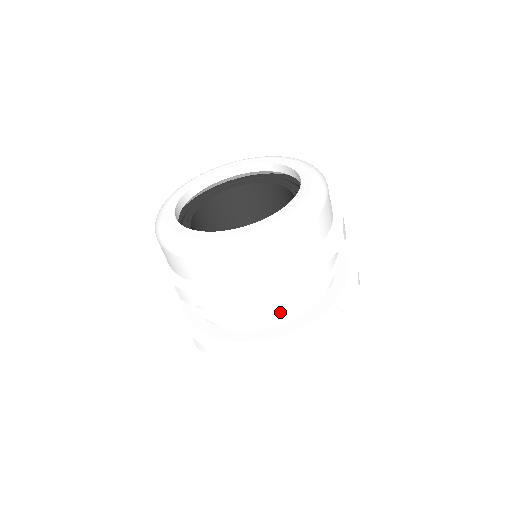
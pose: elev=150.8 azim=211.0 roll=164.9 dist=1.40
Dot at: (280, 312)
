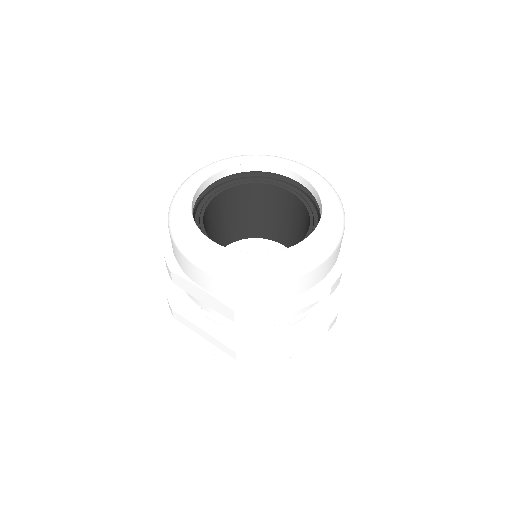
Dot at: (241, 324)
